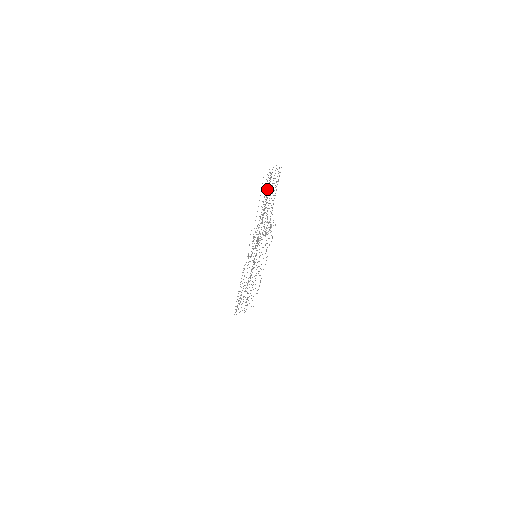
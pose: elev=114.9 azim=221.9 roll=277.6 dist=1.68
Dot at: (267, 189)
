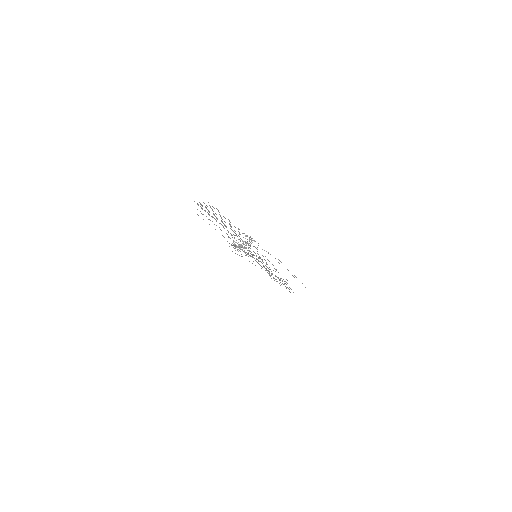
Dot at: (213, 214)
